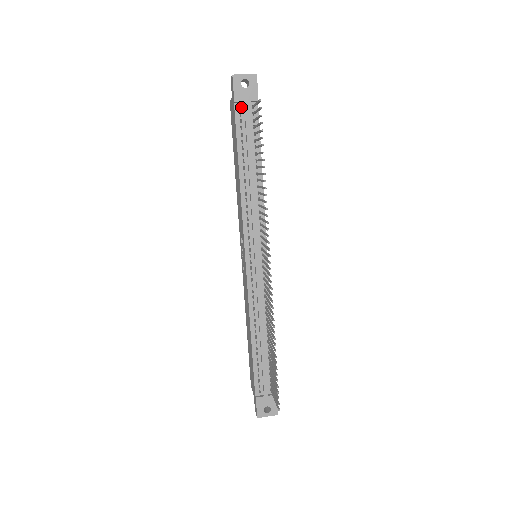
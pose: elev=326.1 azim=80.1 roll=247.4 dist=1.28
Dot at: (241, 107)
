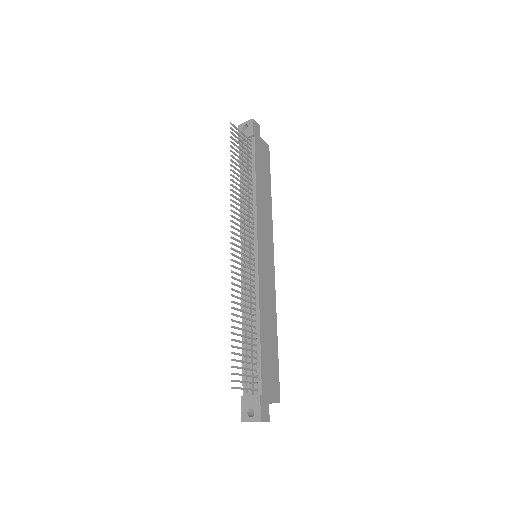
Dot at: occluded
